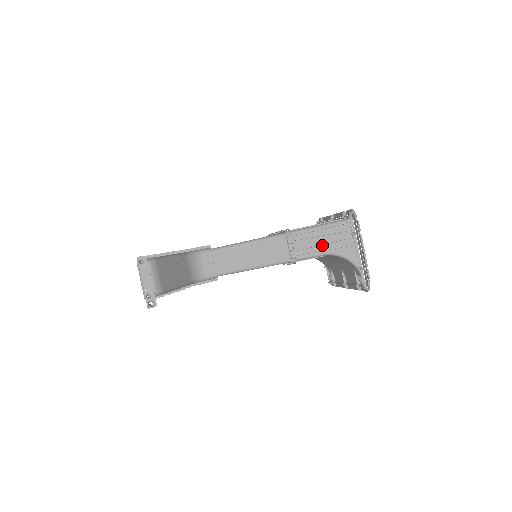
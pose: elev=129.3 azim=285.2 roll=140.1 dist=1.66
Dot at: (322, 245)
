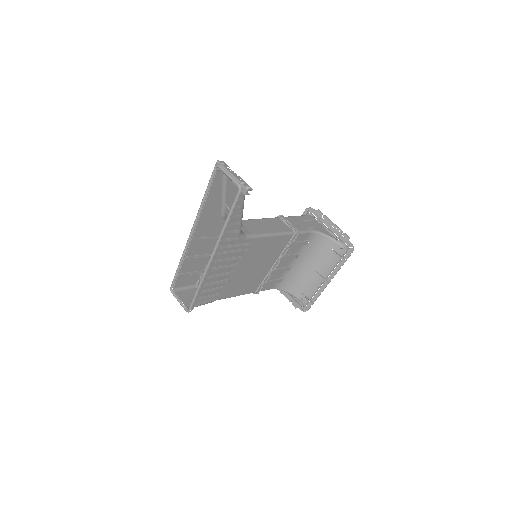
Dot at: (305, 225)
